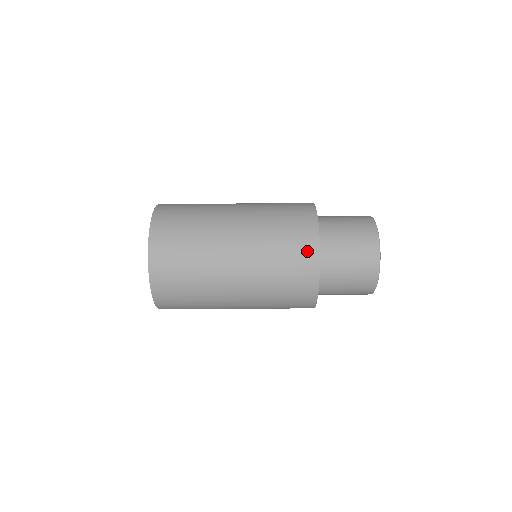
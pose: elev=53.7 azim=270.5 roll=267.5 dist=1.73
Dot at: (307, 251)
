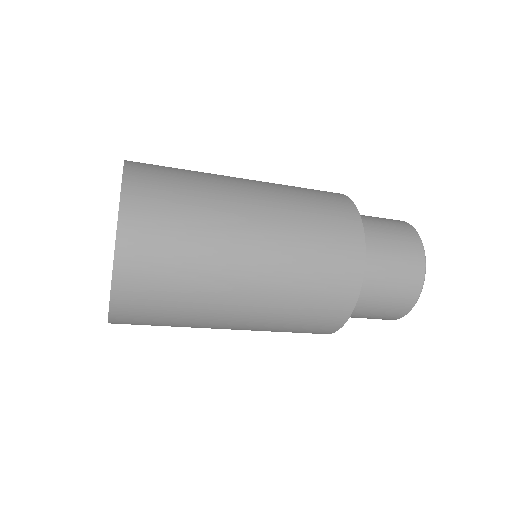
Dot at: (347, 279)
